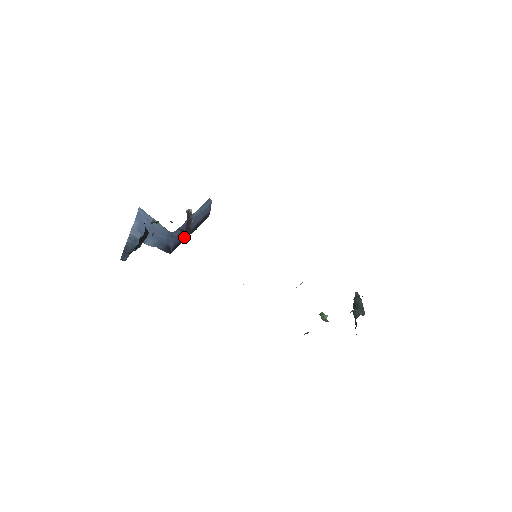
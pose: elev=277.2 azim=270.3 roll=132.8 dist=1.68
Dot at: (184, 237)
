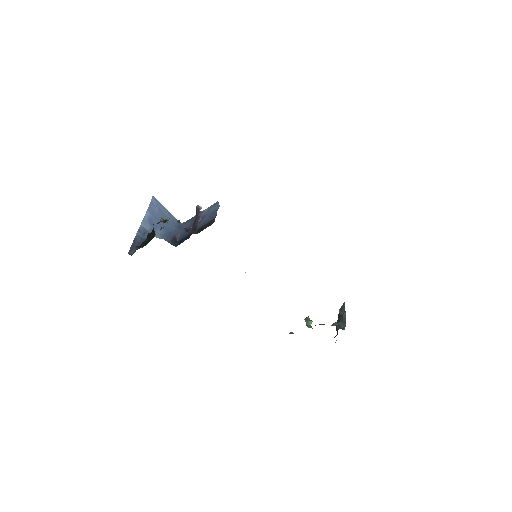
Dot at: (190, 234)
